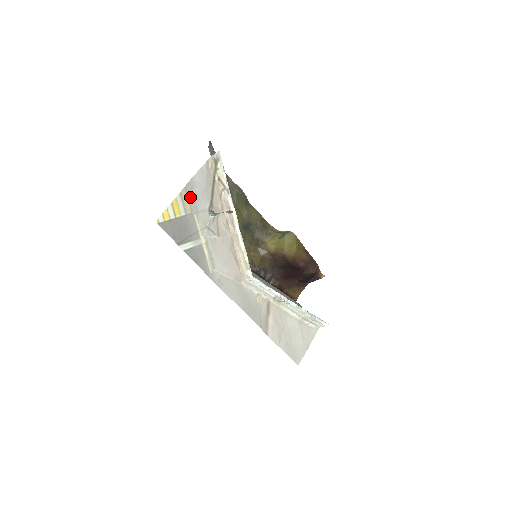
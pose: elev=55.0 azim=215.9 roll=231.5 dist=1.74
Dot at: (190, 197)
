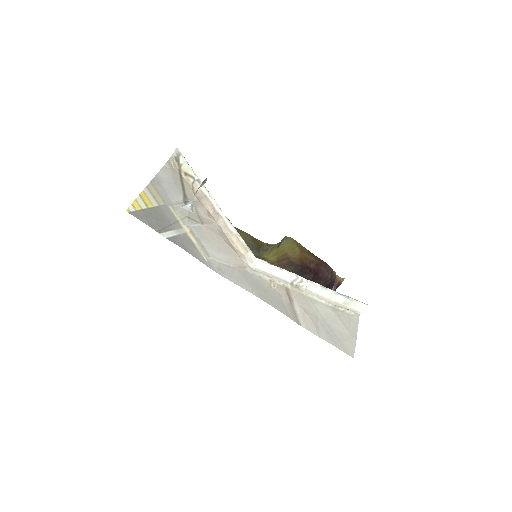
Dot at: (159, 191)
